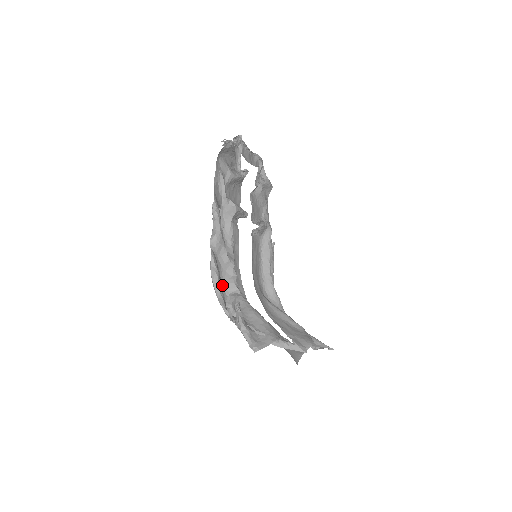
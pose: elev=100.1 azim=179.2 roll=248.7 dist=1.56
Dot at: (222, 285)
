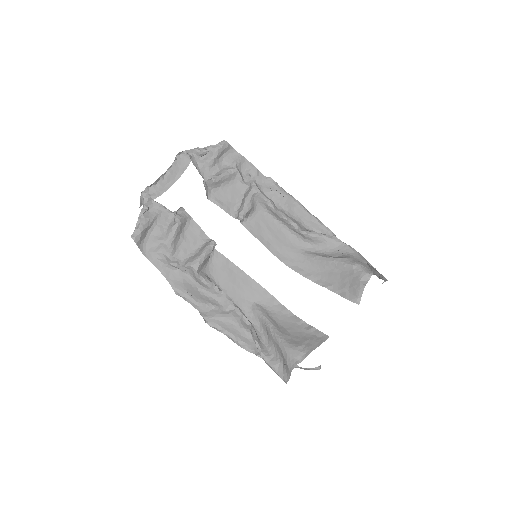
Dot at: (240, 328)
